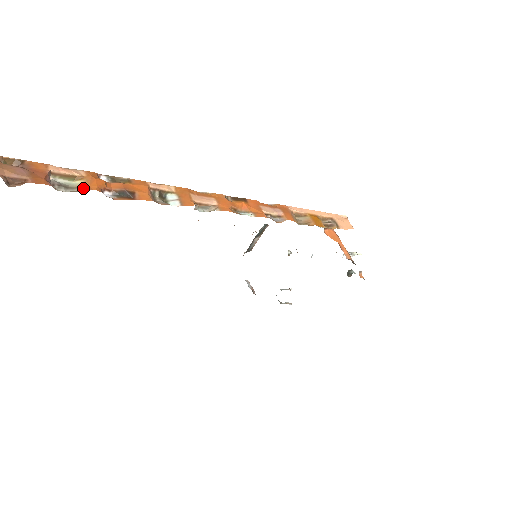
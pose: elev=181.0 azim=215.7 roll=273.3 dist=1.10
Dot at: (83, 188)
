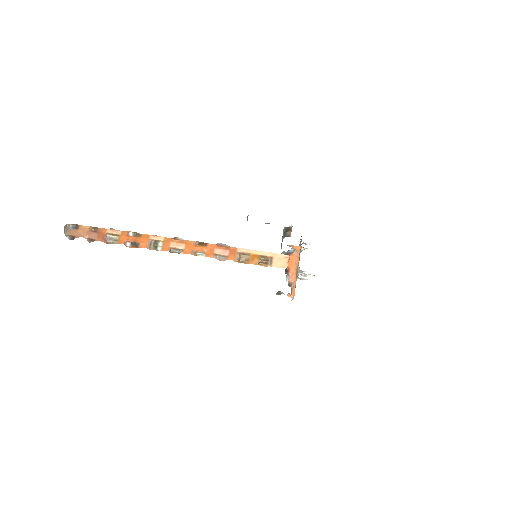
Dot at: (118, 241)
